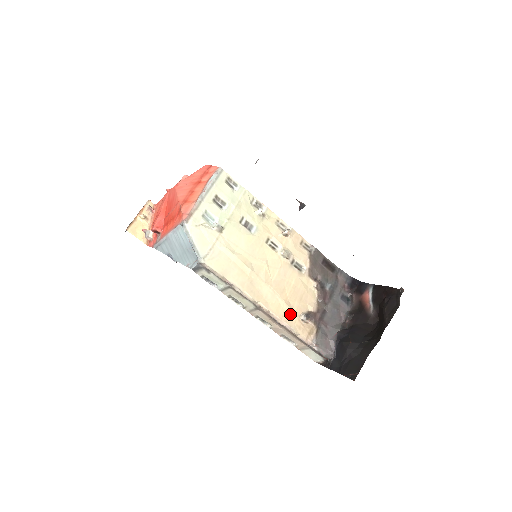
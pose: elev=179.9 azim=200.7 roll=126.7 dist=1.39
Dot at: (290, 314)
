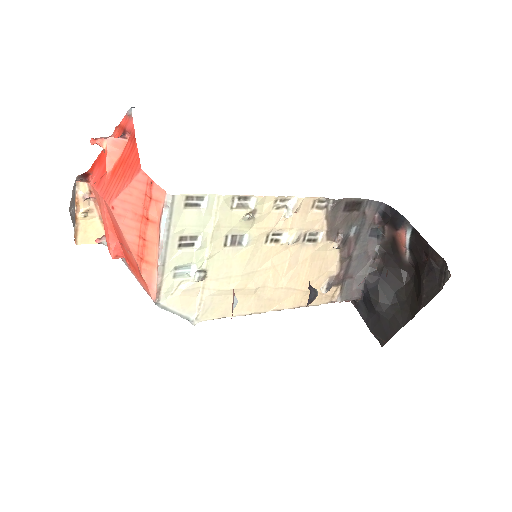
Dot at: occluded
